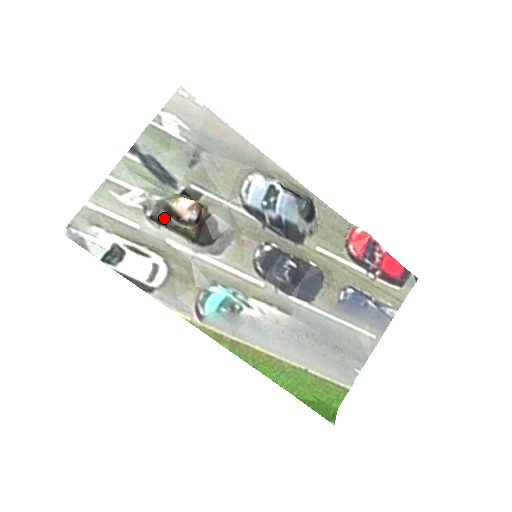
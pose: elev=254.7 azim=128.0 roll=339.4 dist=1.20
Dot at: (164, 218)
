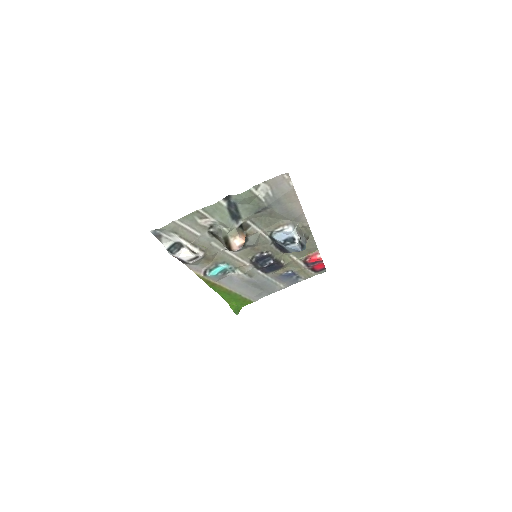
Dot at: (220, 238)
